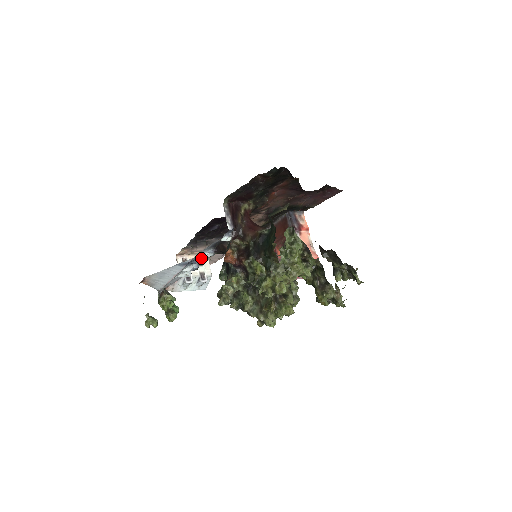
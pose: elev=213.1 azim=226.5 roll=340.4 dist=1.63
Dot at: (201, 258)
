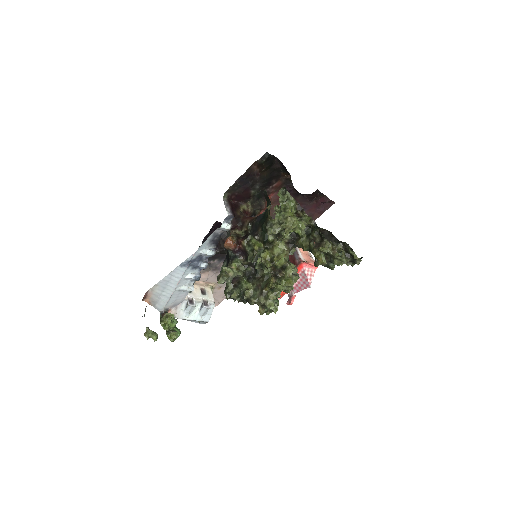
Dot at: (203, 261)
